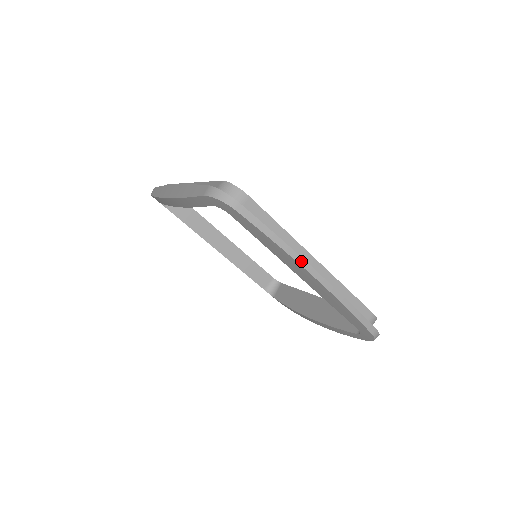
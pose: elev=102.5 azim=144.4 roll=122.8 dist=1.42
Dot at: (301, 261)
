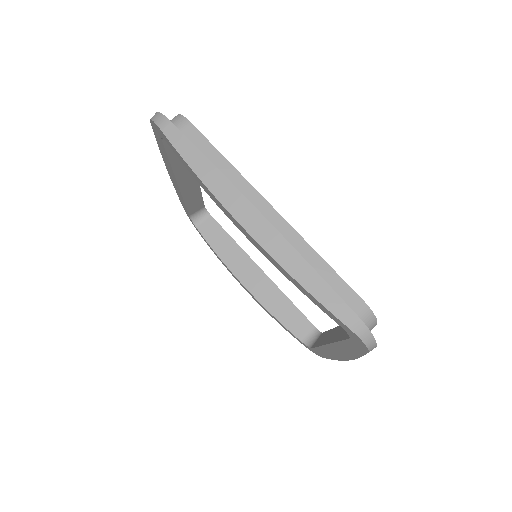
Dot at: occluded
